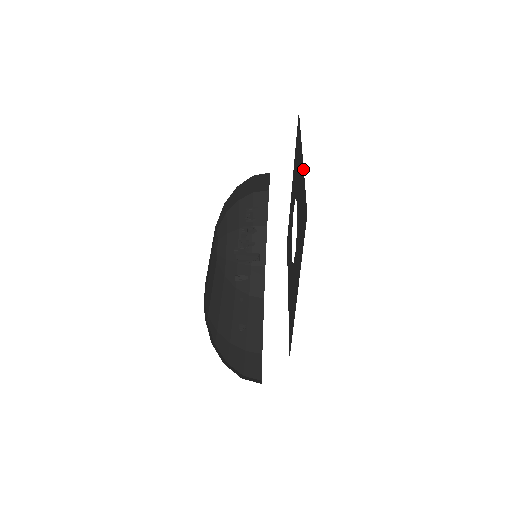
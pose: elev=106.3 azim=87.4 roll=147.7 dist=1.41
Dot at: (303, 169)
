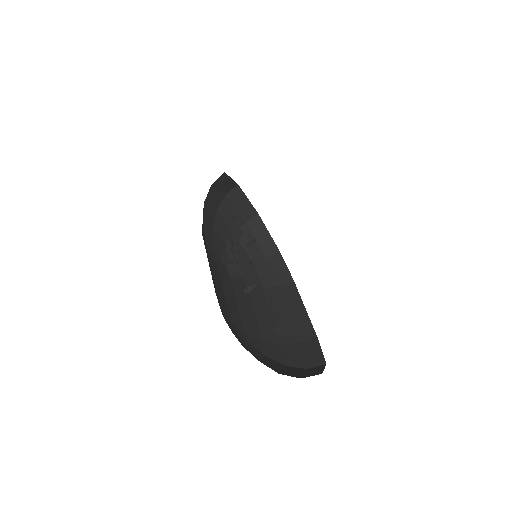
Dot at: occluded
